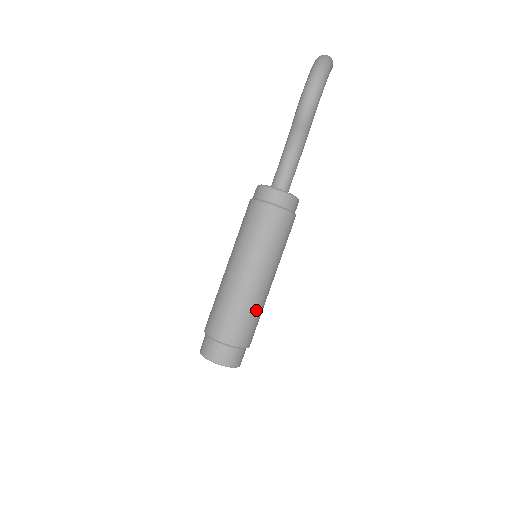
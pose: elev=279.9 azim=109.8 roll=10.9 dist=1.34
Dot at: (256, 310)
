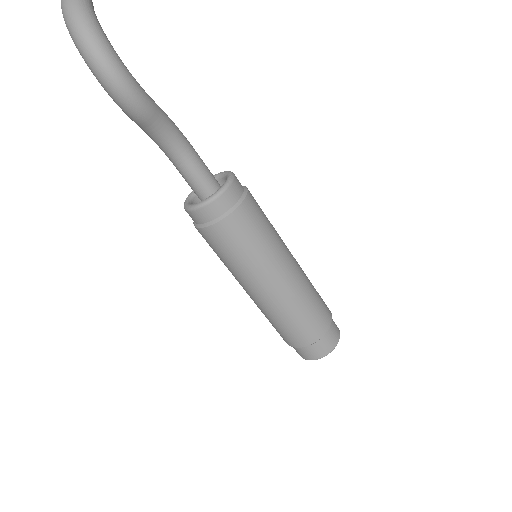
Dot at: (308, 297)
